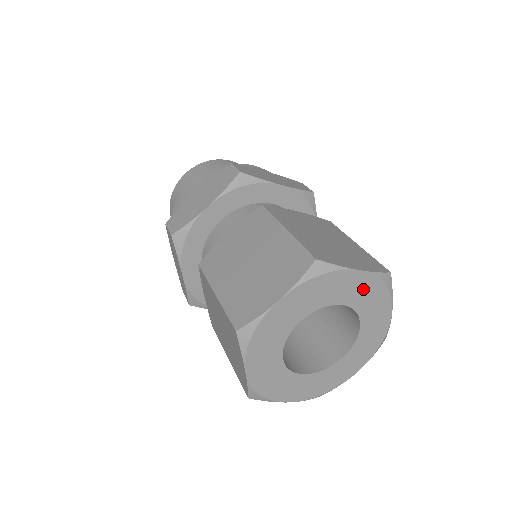
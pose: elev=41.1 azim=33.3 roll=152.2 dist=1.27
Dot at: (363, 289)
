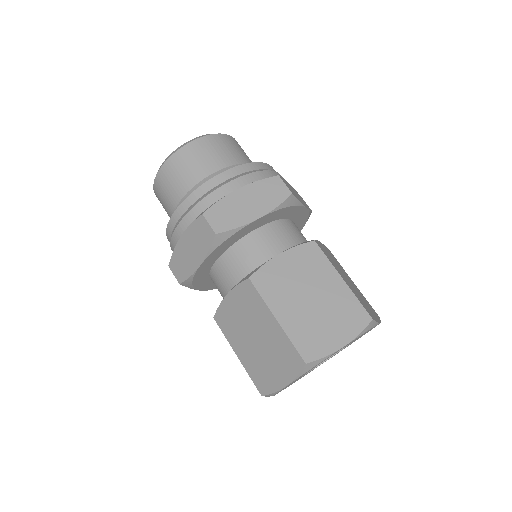
Dot at: occluded
